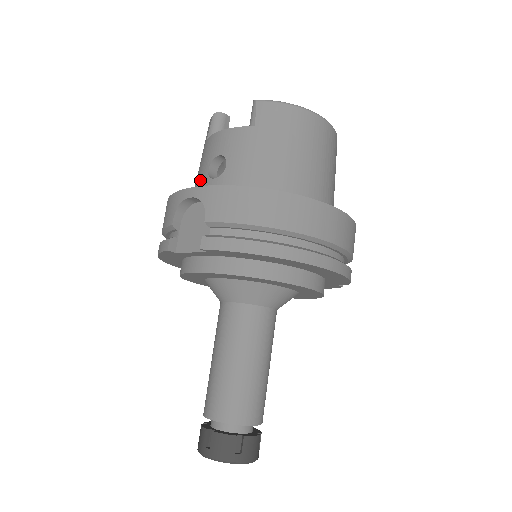
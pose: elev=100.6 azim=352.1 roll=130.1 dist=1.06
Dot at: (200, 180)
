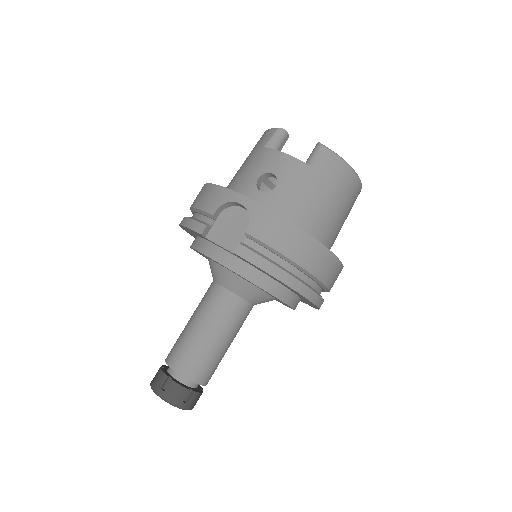
Dot at: (246, 182)
